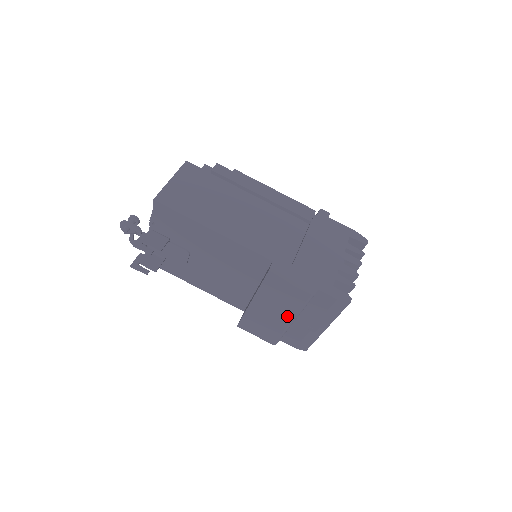
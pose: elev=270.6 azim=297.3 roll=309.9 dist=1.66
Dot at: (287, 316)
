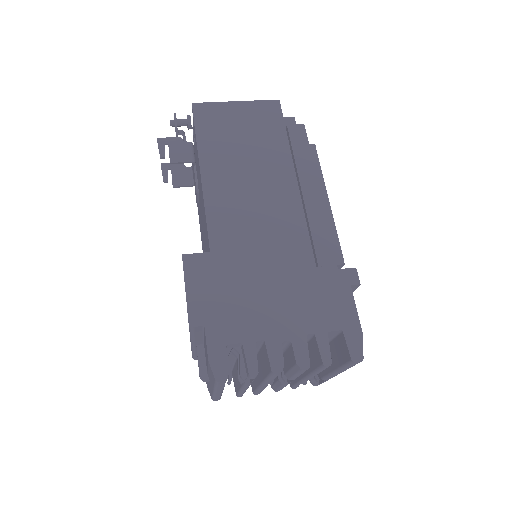
Dot at: occluded
